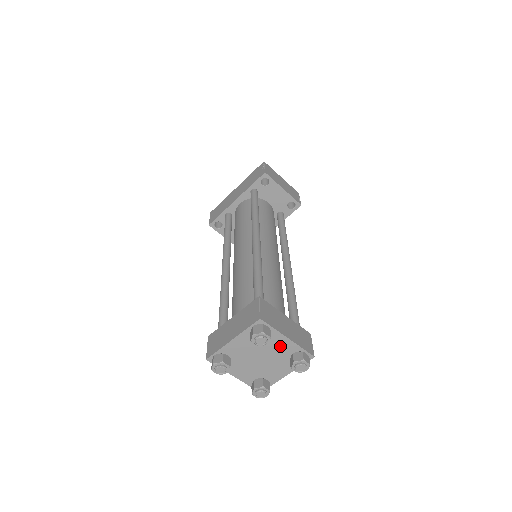
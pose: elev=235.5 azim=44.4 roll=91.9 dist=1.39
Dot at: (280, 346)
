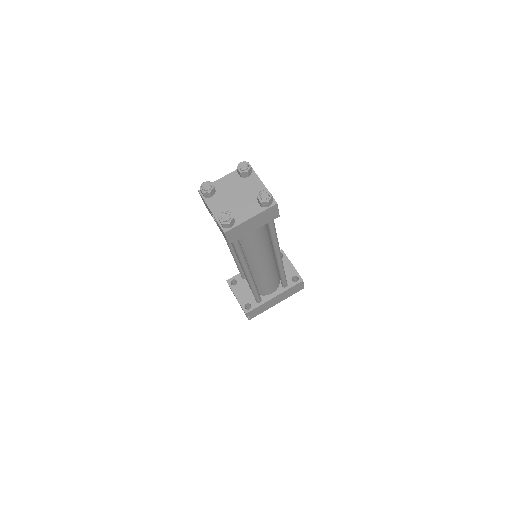
Dot at: (255, 188)
